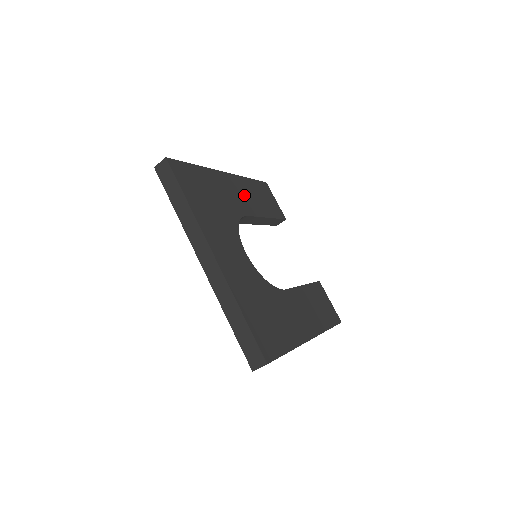
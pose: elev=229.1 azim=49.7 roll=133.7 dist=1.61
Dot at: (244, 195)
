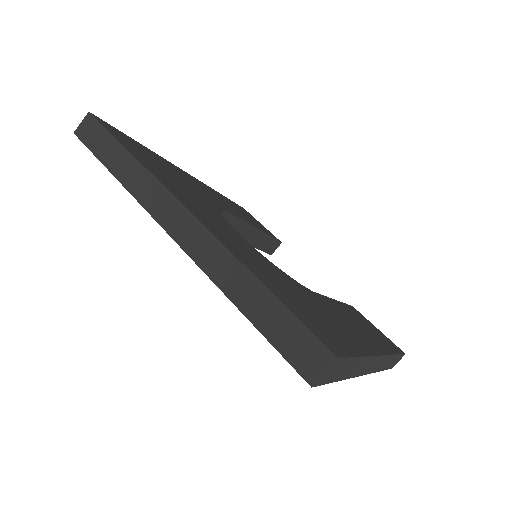
Dot at: (218, 199)
